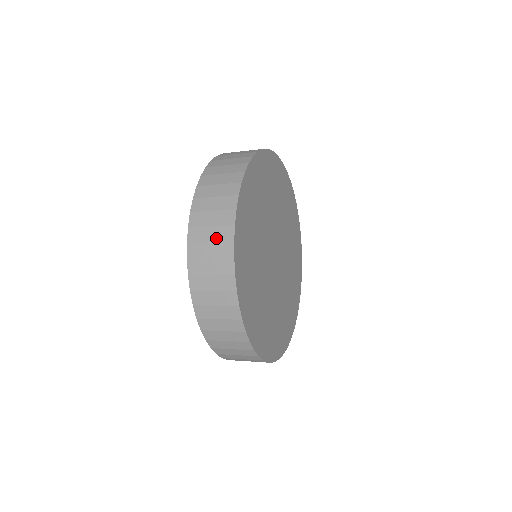
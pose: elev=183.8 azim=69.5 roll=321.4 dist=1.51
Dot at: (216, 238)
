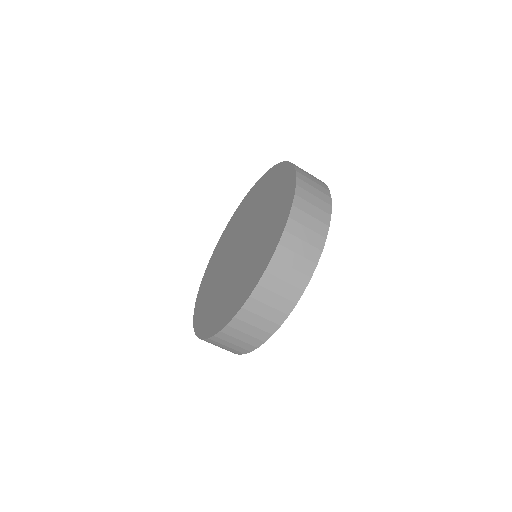
Dot at: (298, 267)
